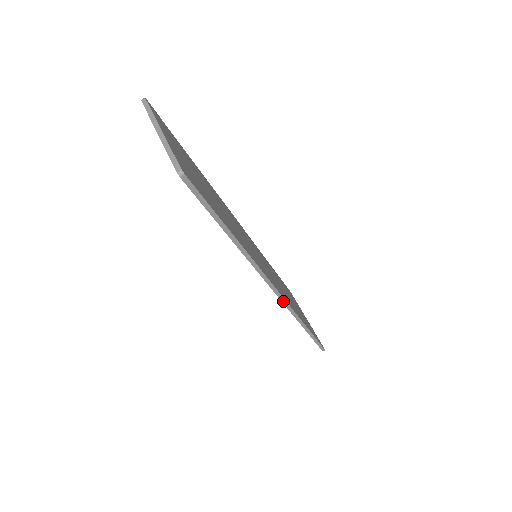
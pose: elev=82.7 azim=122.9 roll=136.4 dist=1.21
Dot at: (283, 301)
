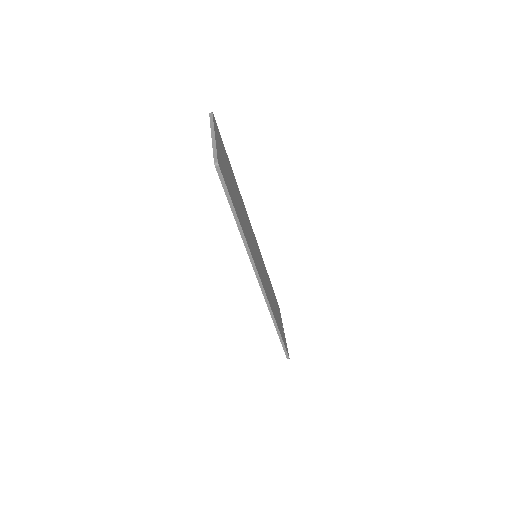
Dot at: (264, 295)
